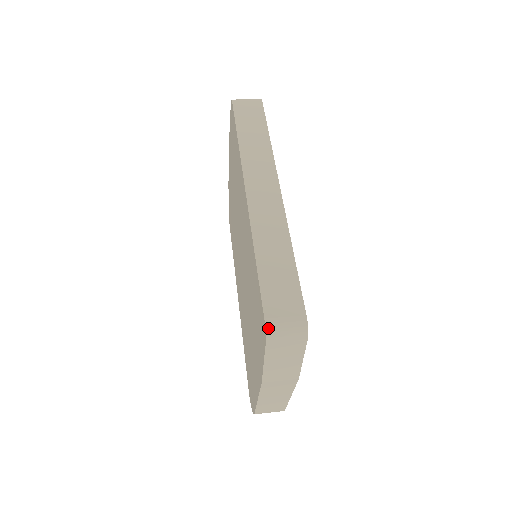
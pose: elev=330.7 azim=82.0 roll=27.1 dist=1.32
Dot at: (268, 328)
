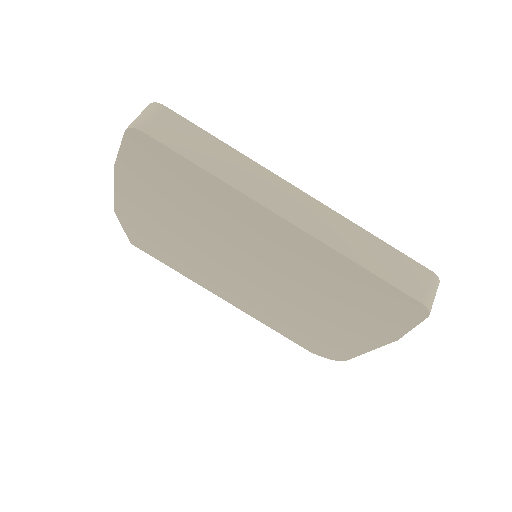
Dot at: (428, 306)
